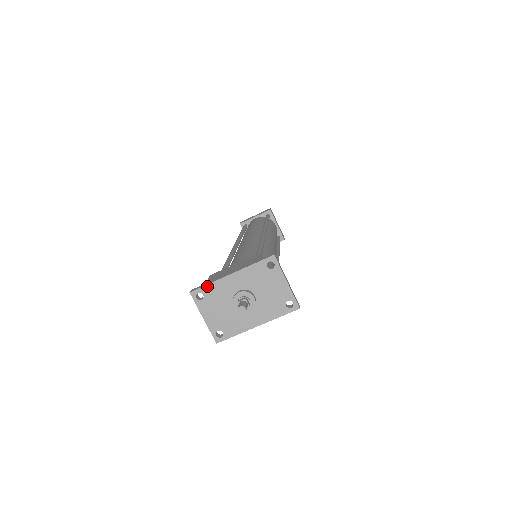
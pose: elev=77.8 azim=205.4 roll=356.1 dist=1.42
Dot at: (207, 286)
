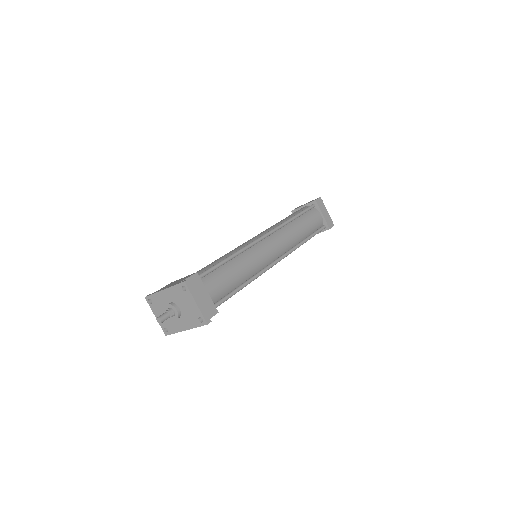
Dot at: (153, 295)
